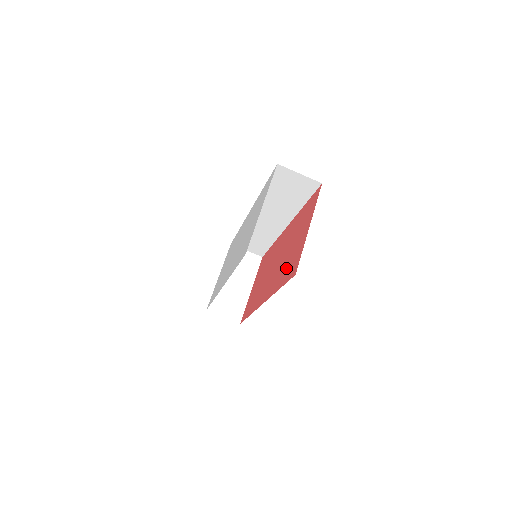
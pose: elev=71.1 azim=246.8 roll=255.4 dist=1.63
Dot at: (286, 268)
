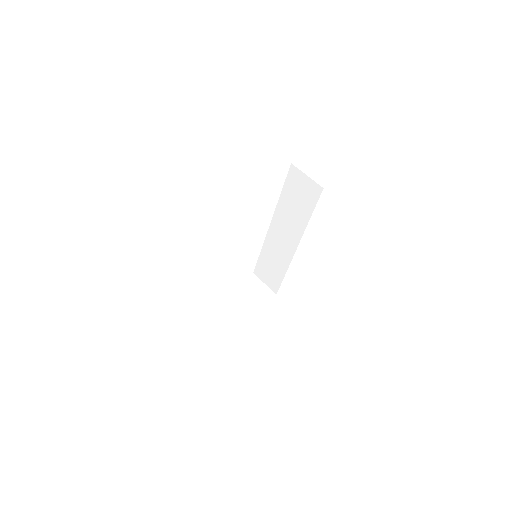
Dot at: occluded
